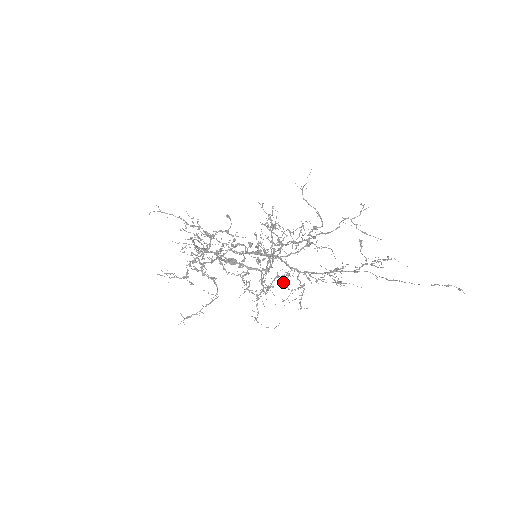
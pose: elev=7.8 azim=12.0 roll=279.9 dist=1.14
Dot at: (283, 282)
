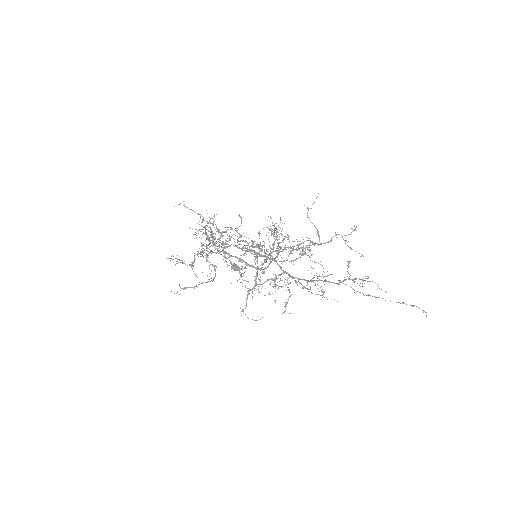
Dot at: occluded
